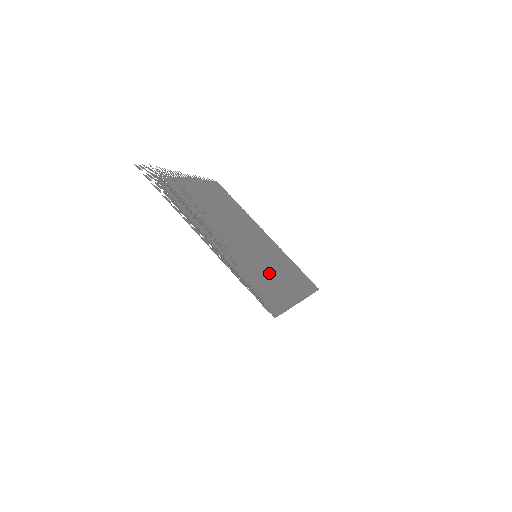
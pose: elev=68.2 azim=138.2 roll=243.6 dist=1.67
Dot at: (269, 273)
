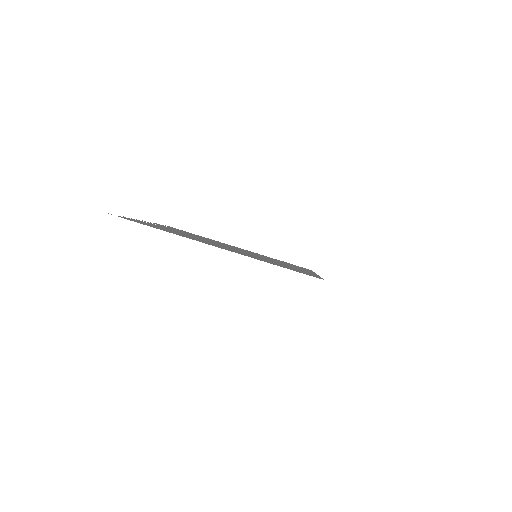
Dot at: occluded
